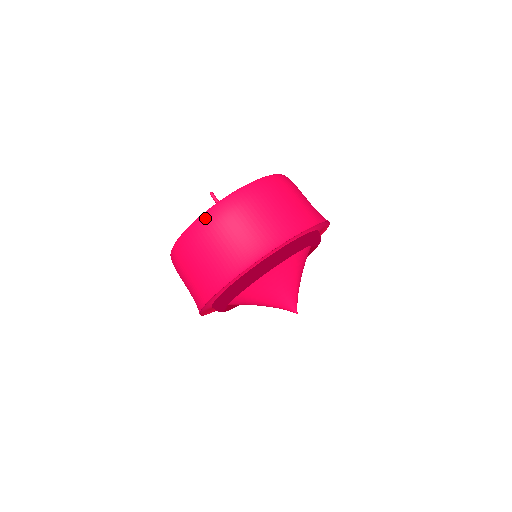
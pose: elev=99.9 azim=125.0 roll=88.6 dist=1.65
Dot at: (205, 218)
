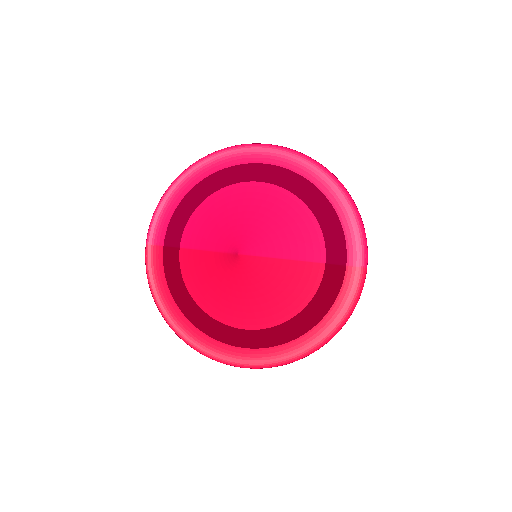
Dot at: occluded
